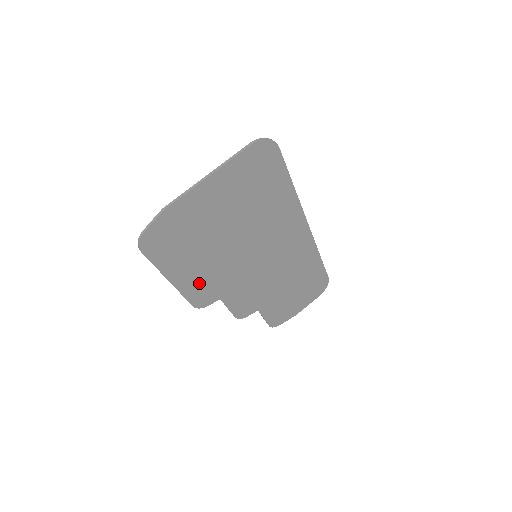
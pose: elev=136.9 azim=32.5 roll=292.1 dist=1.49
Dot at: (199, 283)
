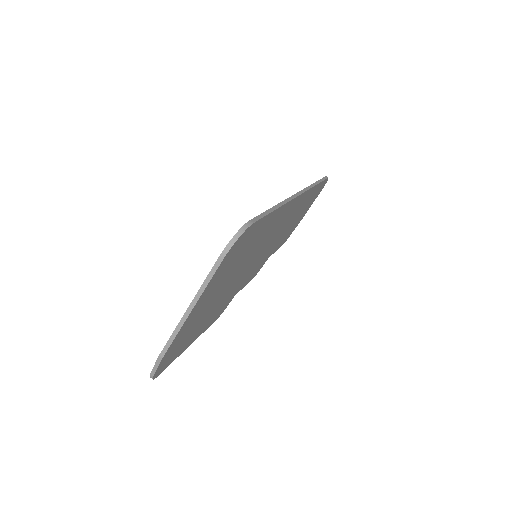
Dot at: (214, 316)
